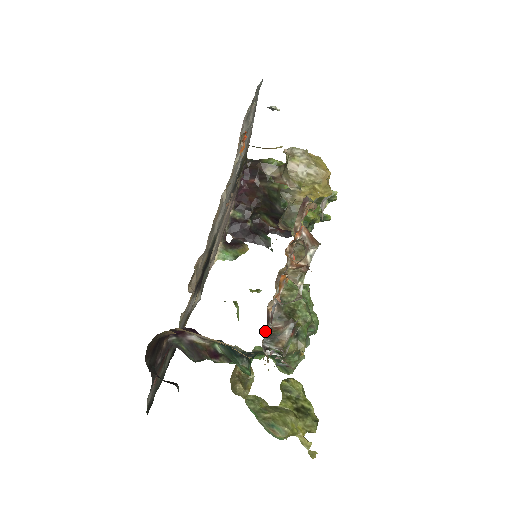
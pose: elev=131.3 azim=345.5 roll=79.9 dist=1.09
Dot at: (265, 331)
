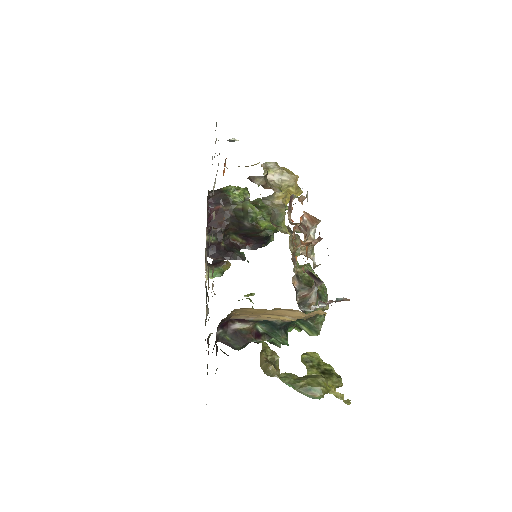
Dot at: (296, 300)
